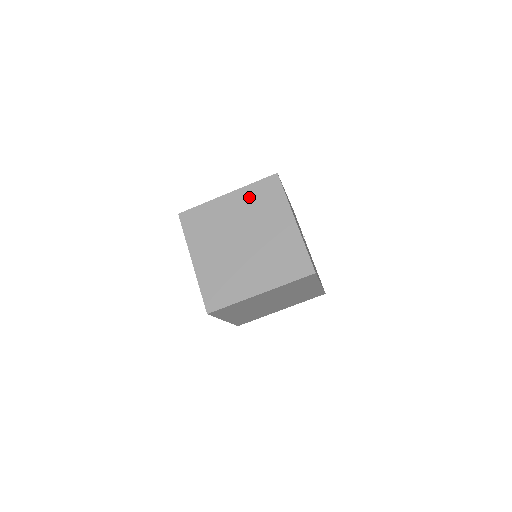
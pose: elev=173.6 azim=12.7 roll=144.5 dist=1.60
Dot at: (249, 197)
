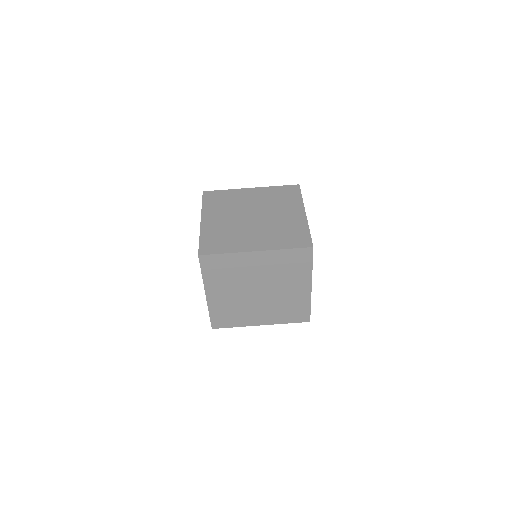
Dot at: (270, 193)
